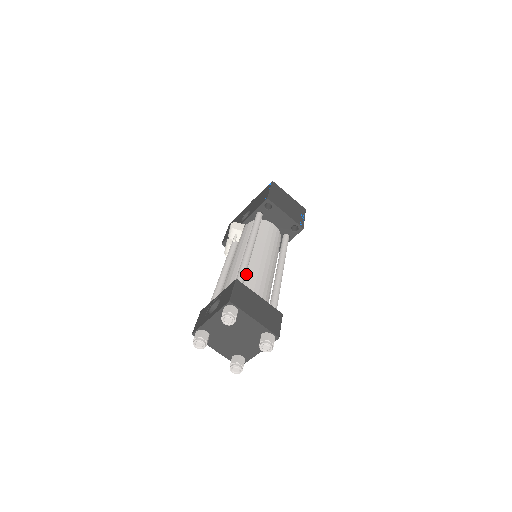
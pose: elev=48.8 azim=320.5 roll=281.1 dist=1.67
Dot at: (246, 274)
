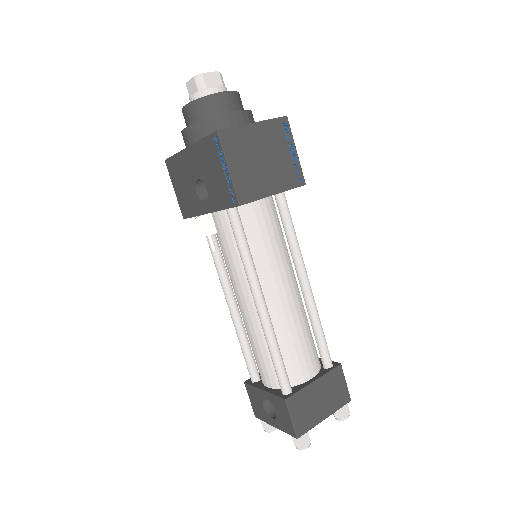
Dot at: (280, 351)
